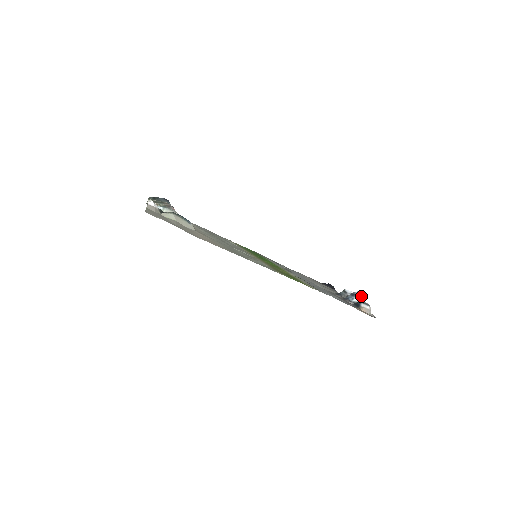
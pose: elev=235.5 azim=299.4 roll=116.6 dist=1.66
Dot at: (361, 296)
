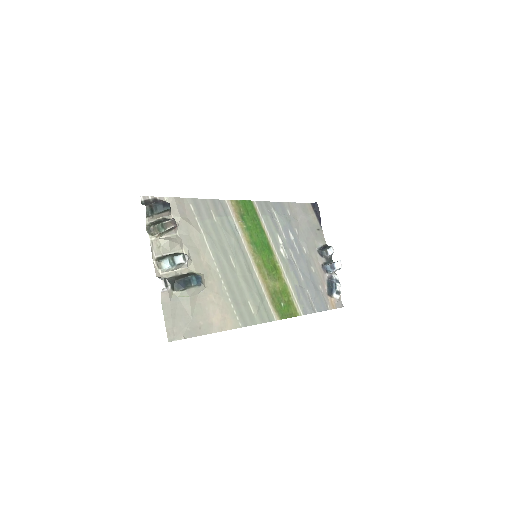
Dot at: (338, 269)
